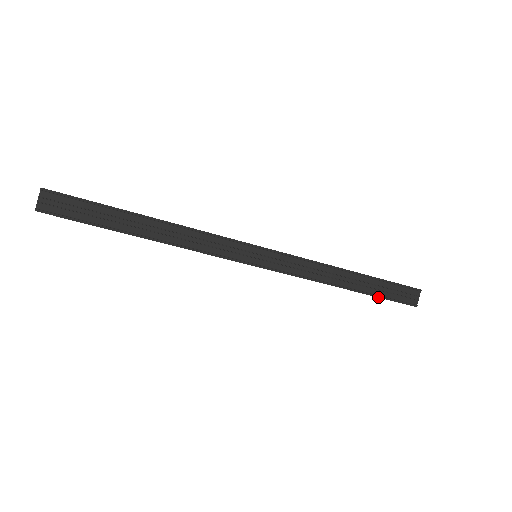
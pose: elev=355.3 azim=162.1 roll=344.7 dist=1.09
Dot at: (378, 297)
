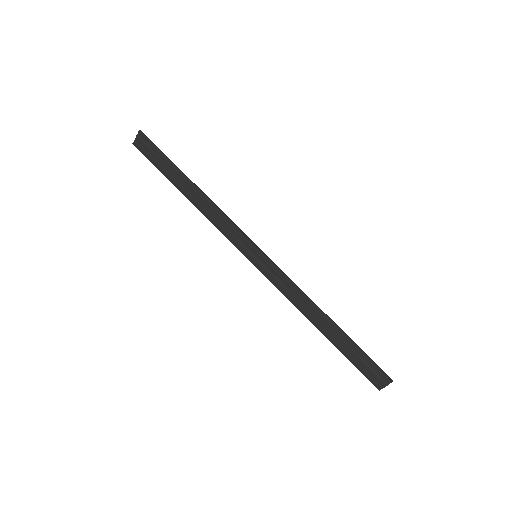
Dot at: (344, 355)
